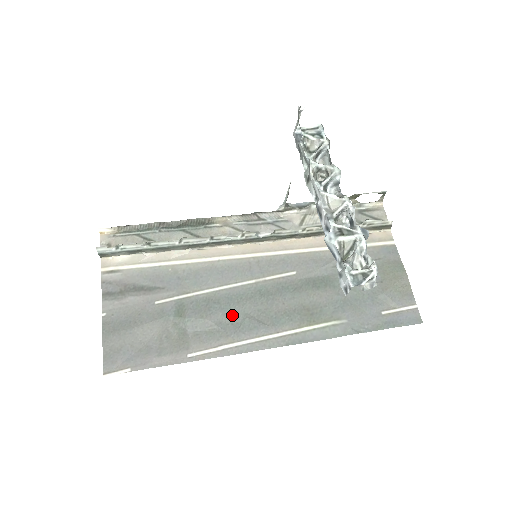
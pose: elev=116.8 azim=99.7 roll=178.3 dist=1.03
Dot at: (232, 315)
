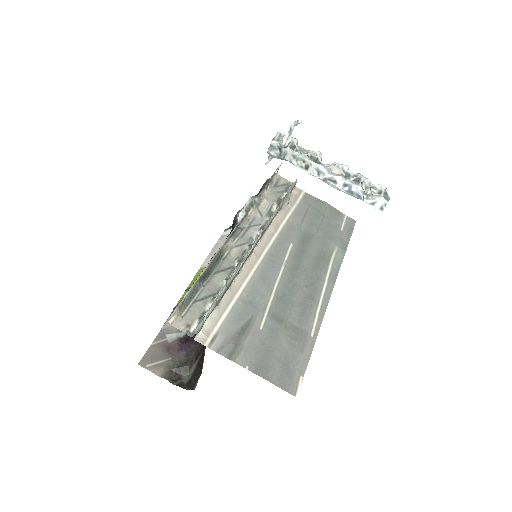
Dot at: (299, 294)
